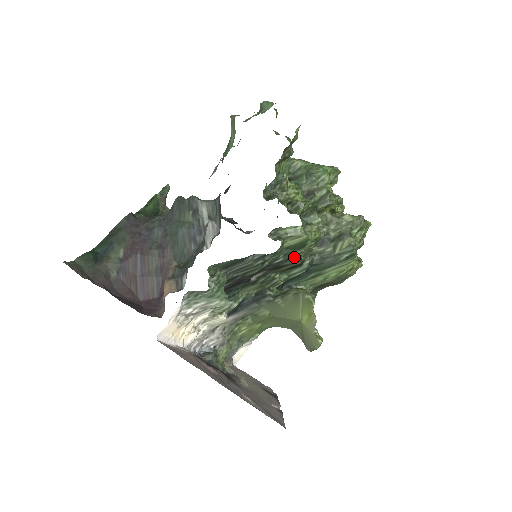
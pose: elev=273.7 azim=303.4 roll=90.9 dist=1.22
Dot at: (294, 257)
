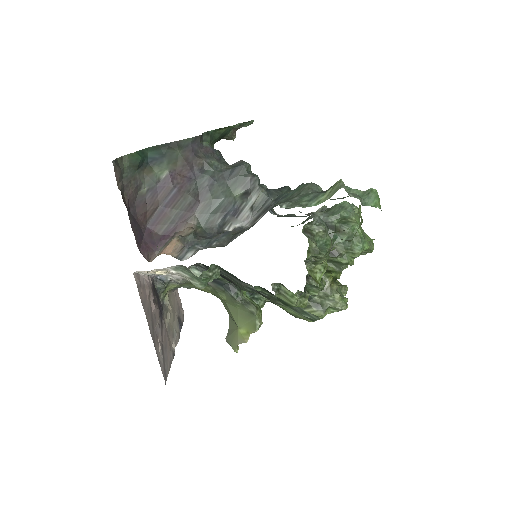
Dot at: (275, 302)
